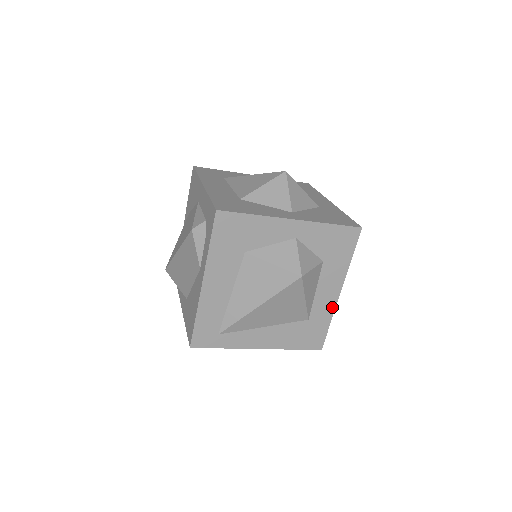
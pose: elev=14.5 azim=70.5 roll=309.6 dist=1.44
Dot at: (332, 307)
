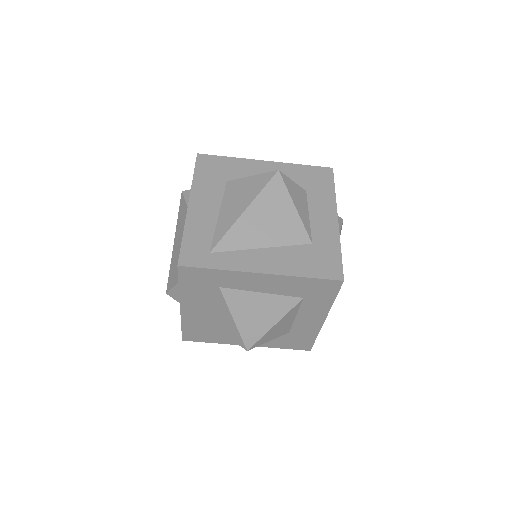
Dot at: (335, 232)
